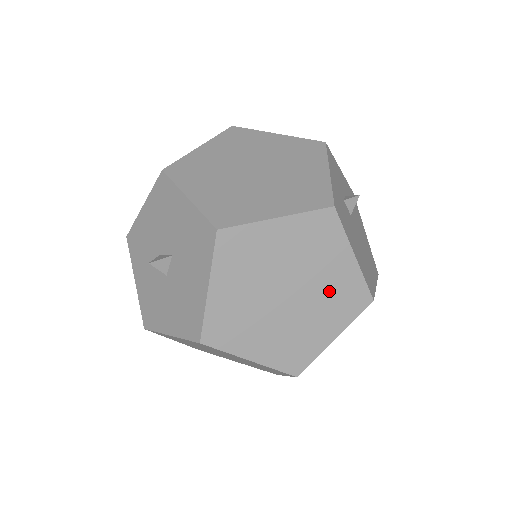
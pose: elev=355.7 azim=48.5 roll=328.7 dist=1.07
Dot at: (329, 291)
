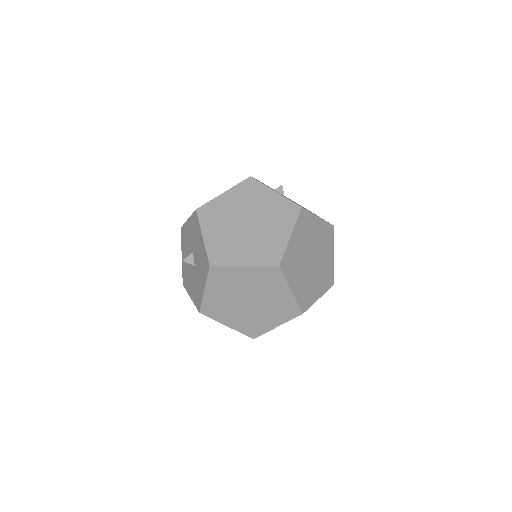
Dot at: (271, 213)
